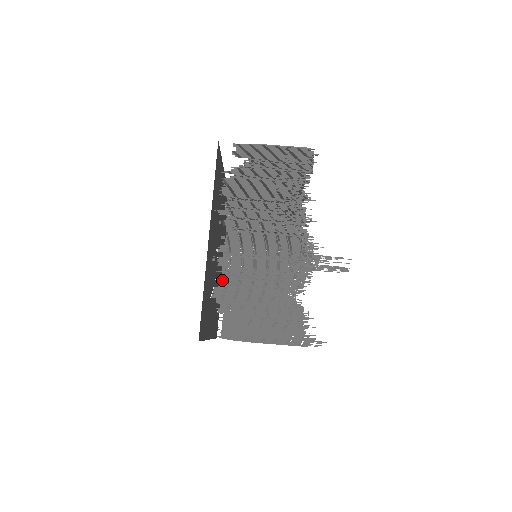
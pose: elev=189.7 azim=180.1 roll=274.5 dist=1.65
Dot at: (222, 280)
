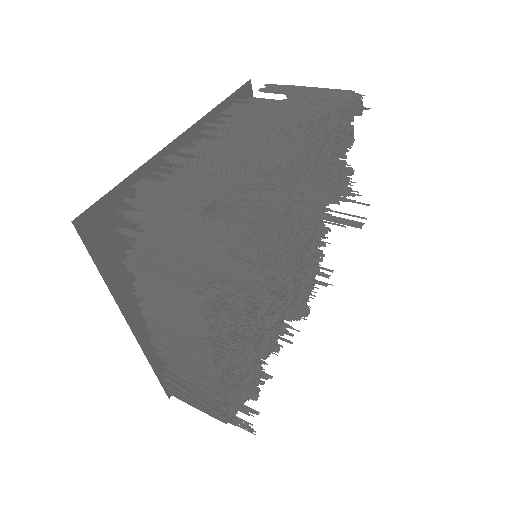
Dot at: occluded
